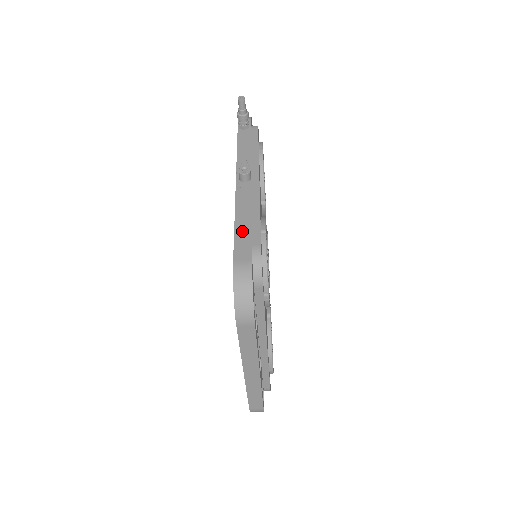
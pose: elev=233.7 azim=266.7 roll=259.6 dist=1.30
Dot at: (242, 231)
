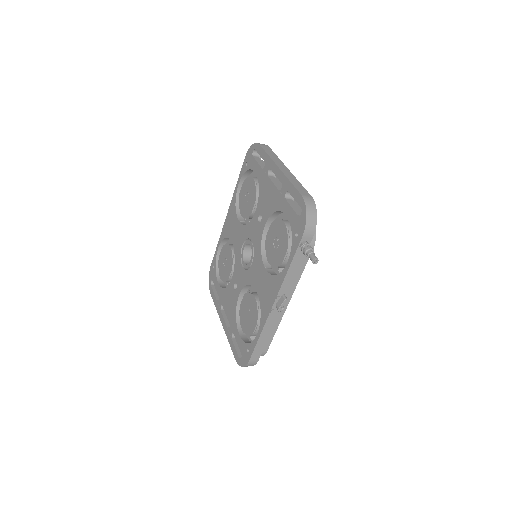
Dot at: (261, 343)
